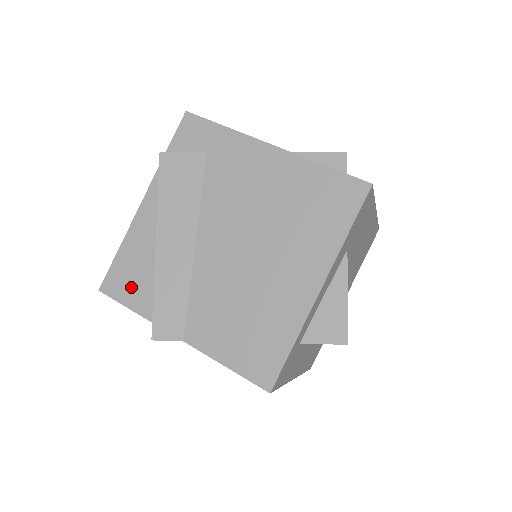
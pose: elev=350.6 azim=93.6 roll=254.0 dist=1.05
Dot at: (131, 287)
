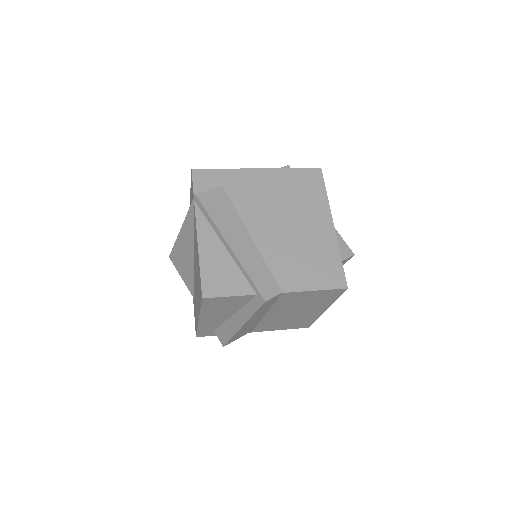
Dot at: (225, 283)
